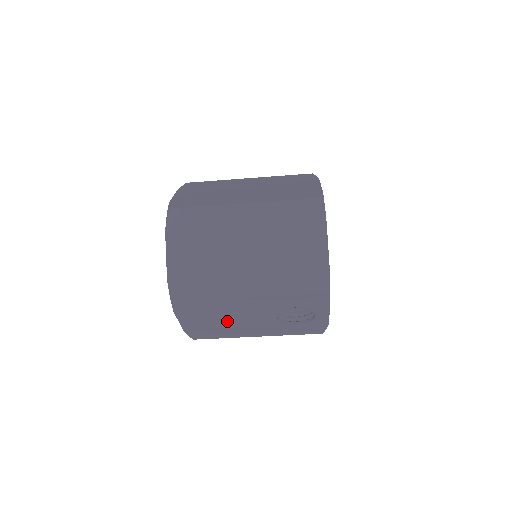
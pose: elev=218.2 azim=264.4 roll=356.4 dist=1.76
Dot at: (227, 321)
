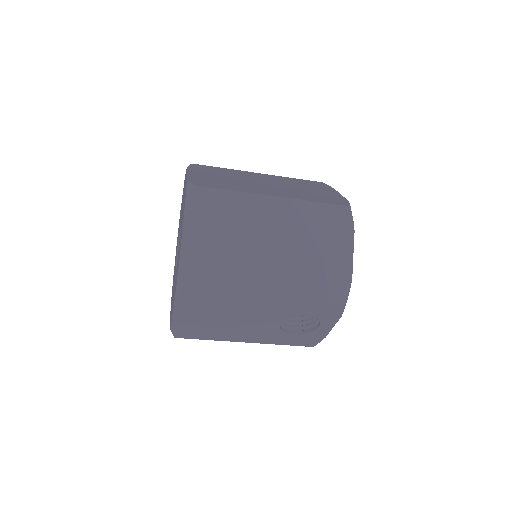
Dot at: (226, 321)
